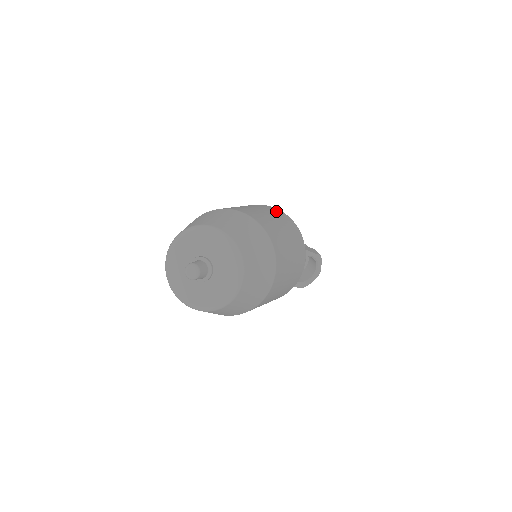
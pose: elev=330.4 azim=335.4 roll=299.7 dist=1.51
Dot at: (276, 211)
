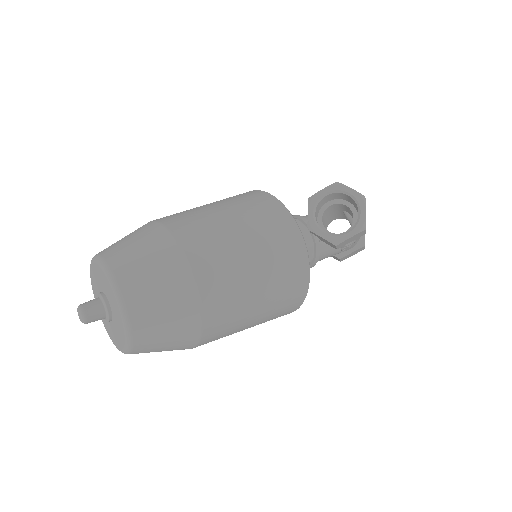
Dot at: occluded
